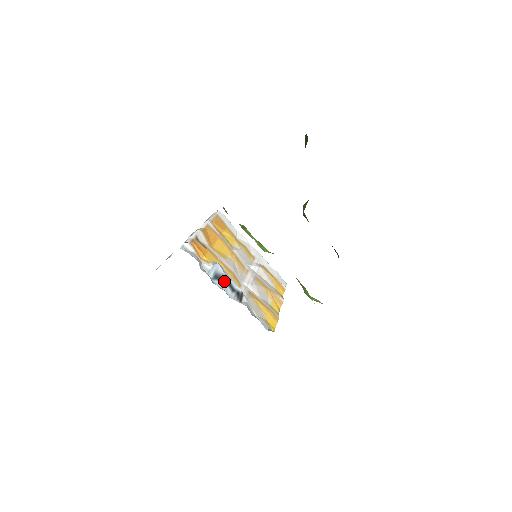
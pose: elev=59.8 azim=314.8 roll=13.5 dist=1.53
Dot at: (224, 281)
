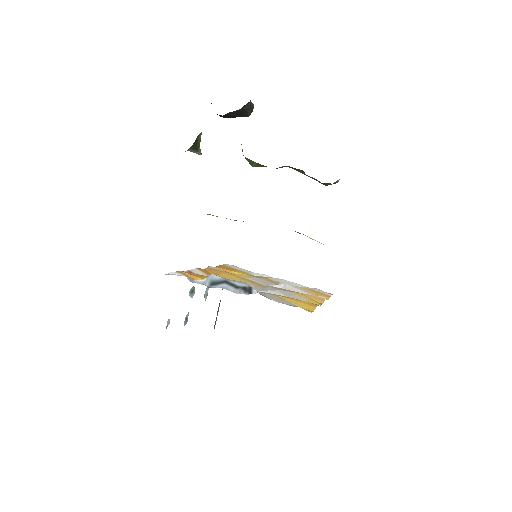
Dot at: (223, 283)
